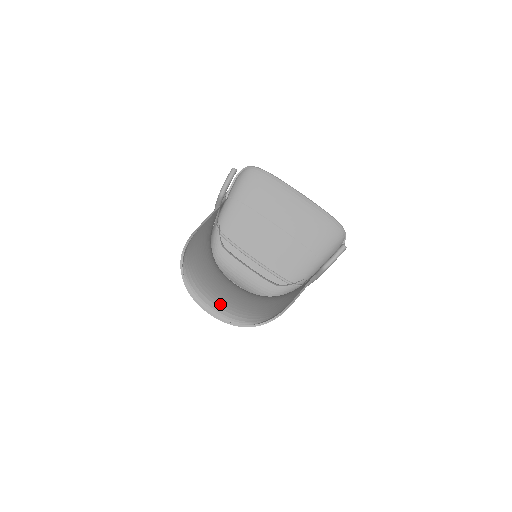
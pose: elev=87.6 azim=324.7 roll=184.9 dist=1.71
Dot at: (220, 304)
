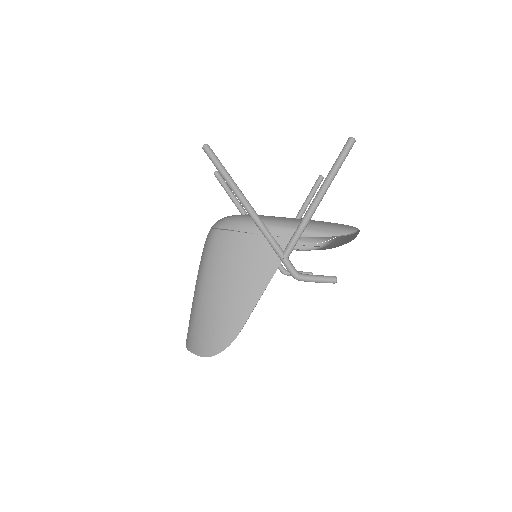
Dot at: occluded
